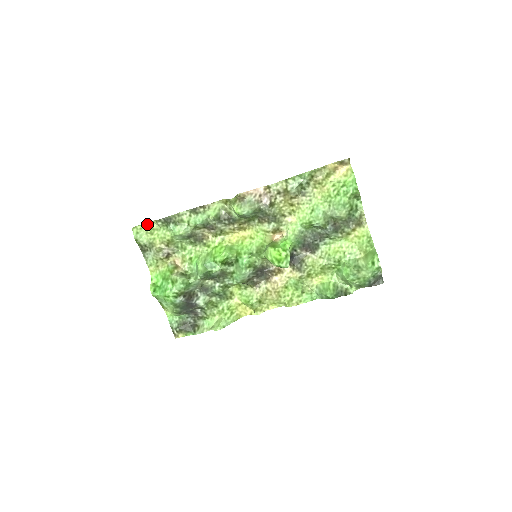
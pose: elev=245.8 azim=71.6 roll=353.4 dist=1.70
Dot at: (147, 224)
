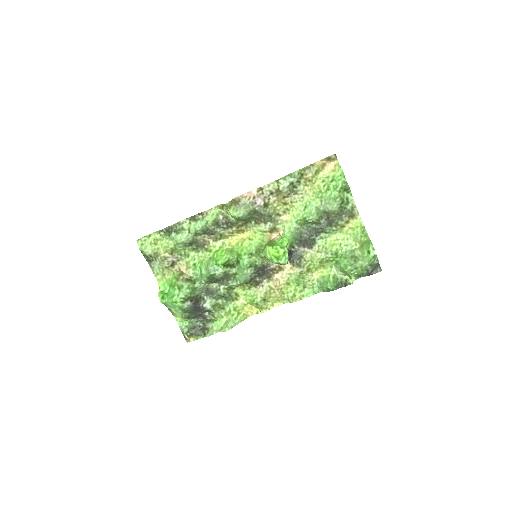
Dot at: (150, 235)
